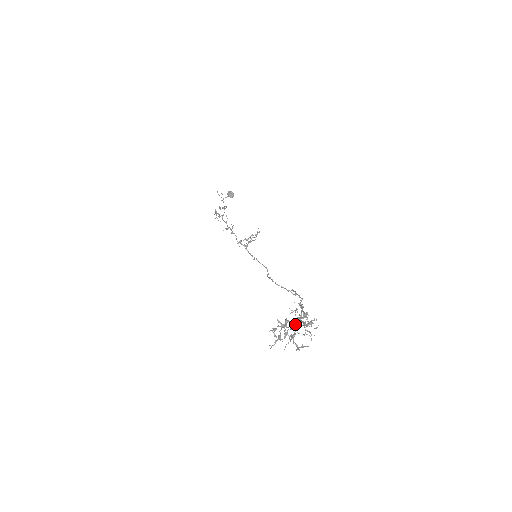
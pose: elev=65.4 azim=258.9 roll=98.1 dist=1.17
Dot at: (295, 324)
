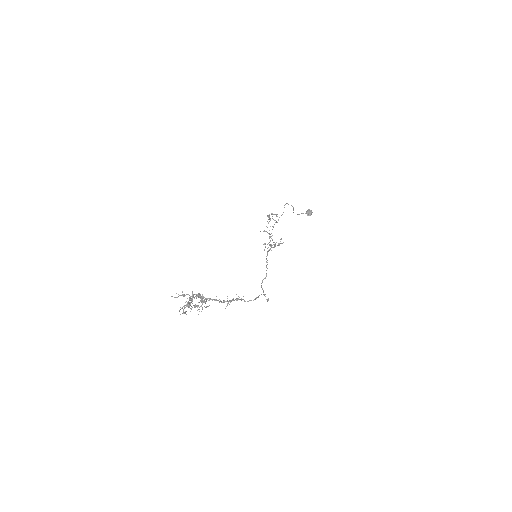
Dot at: (194, 297)
